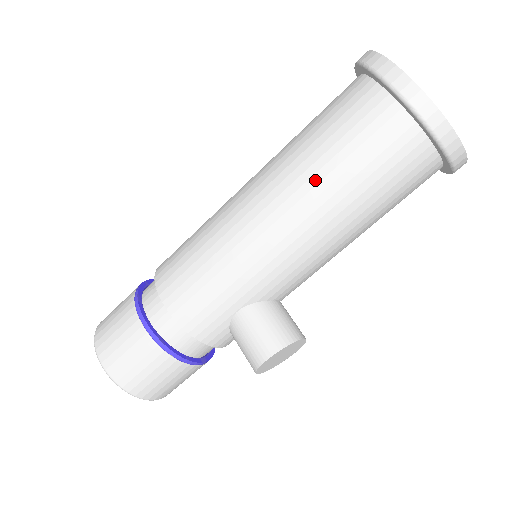
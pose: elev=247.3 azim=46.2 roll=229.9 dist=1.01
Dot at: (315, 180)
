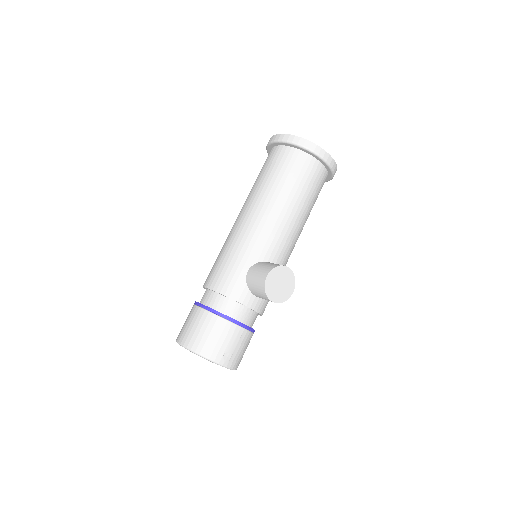
Dot at: (260, 190)
